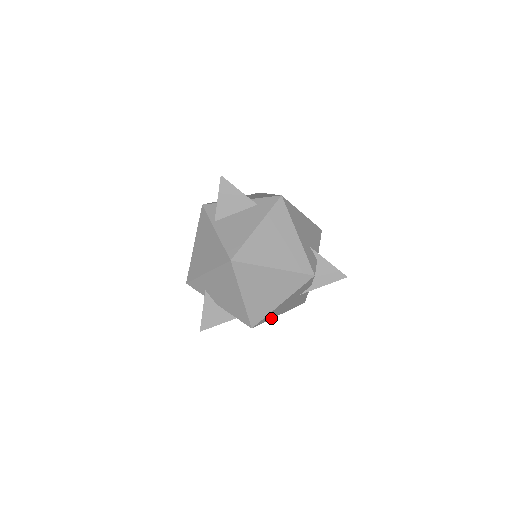
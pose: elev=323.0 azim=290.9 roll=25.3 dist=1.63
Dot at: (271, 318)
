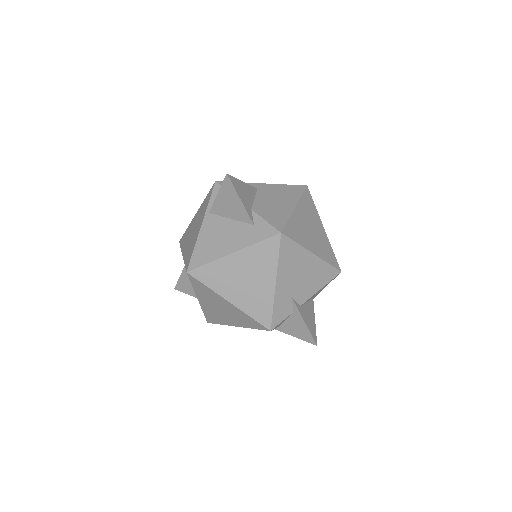
Dot at: occluded
